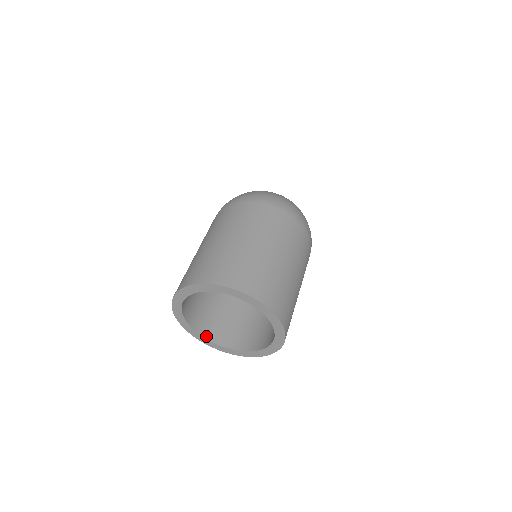
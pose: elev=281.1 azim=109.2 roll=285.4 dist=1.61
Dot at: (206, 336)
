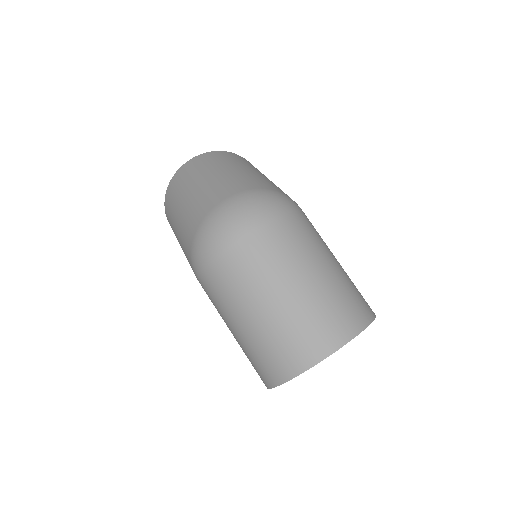
Dot at: occluded
